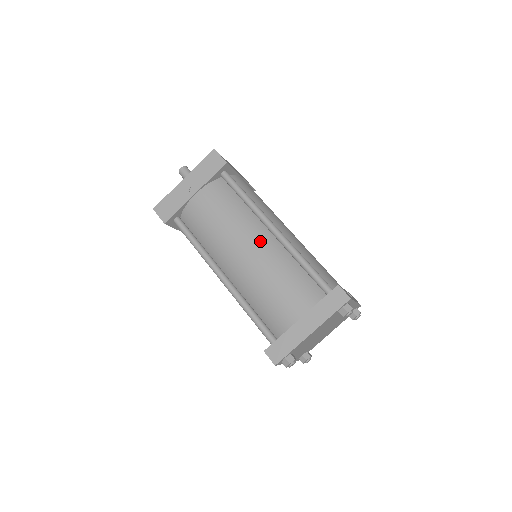
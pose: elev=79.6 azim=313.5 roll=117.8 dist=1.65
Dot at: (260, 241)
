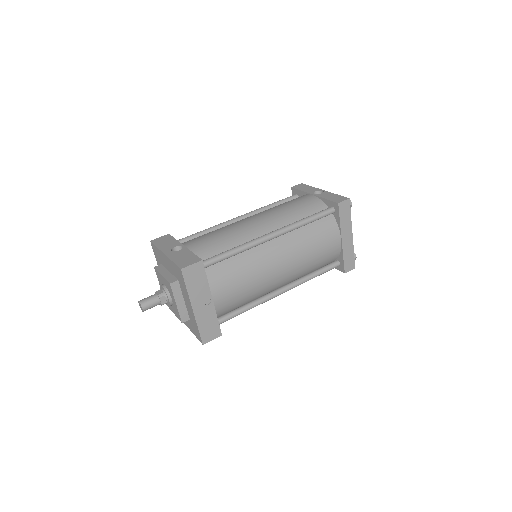
Dot at: (278, 251)
